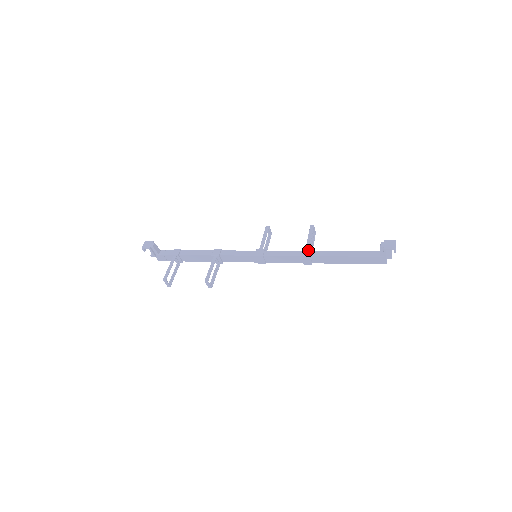
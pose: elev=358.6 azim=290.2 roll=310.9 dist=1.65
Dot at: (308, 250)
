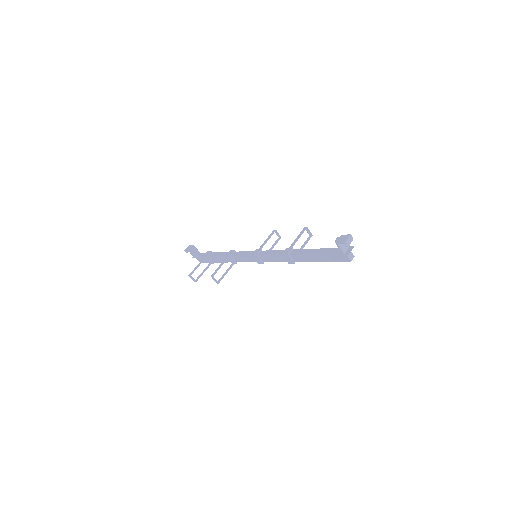
Dot at: (289, 249)
